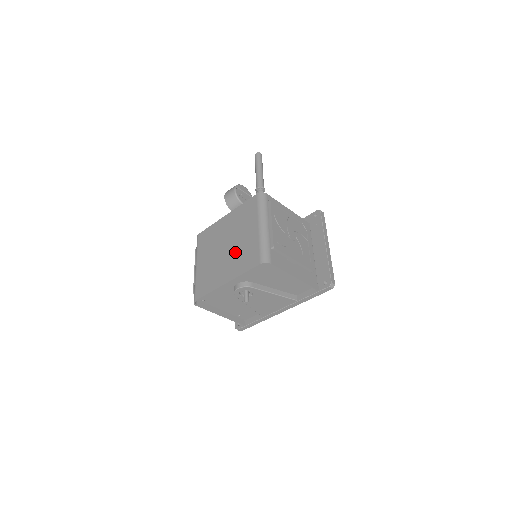
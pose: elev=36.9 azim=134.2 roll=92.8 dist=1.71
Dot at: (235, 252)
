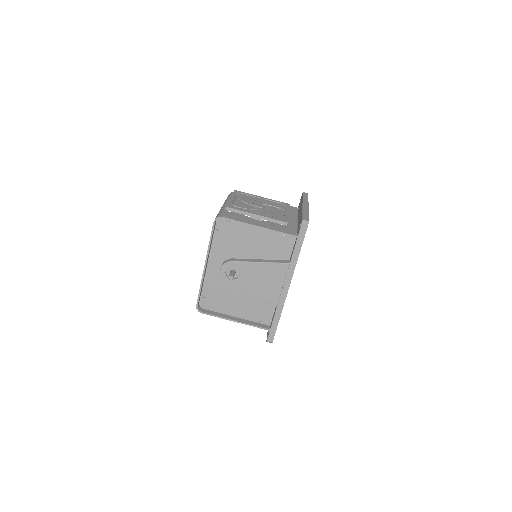
Dot at: occluded
